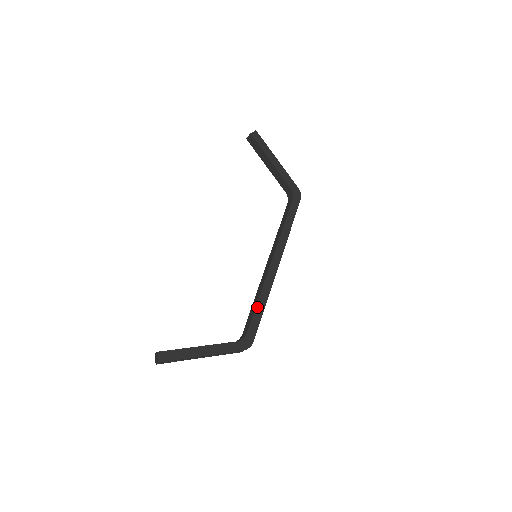
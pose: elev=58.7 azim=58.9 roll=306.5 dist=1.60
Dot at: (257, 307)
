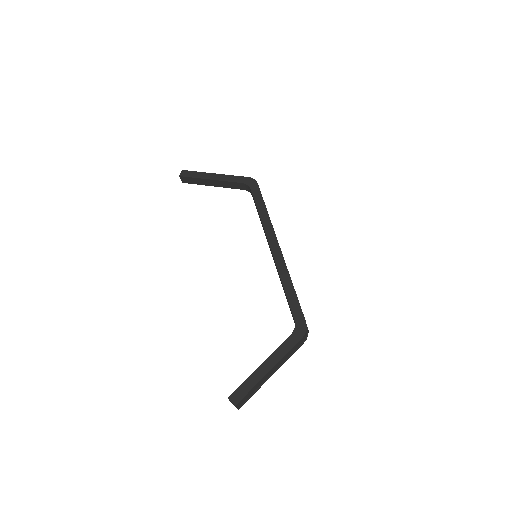
Dot at: (287, 293)
